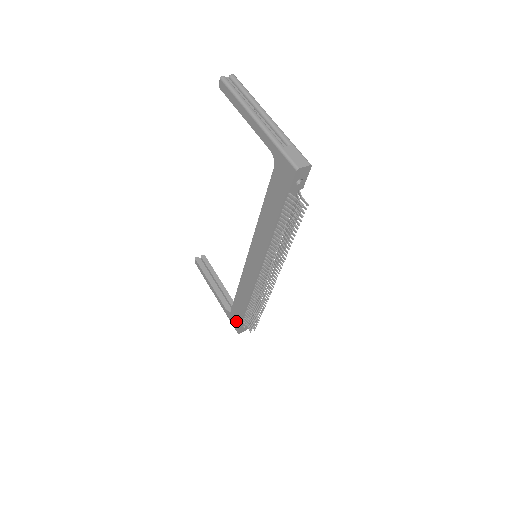
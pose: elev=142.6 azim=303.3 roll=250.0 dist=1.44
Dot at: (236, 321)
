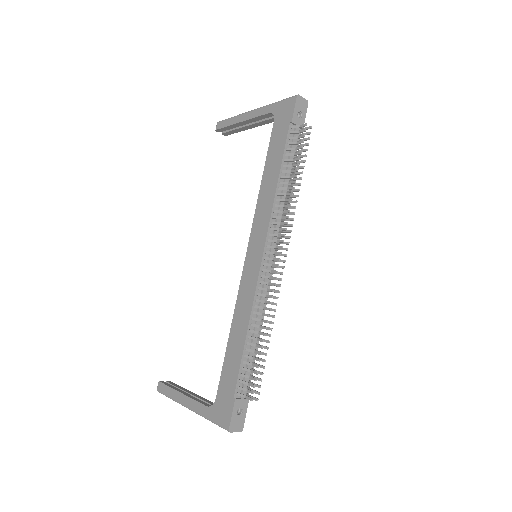
Dot at: (226, 403)
